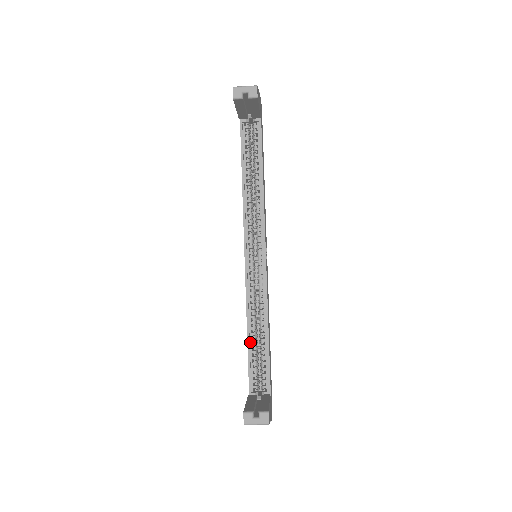
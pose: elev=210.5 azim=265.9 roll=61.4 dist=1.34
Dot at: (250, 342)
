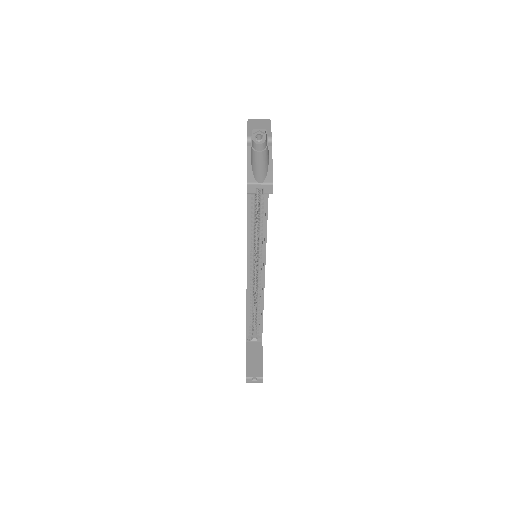
Dot at: (248, 312)
